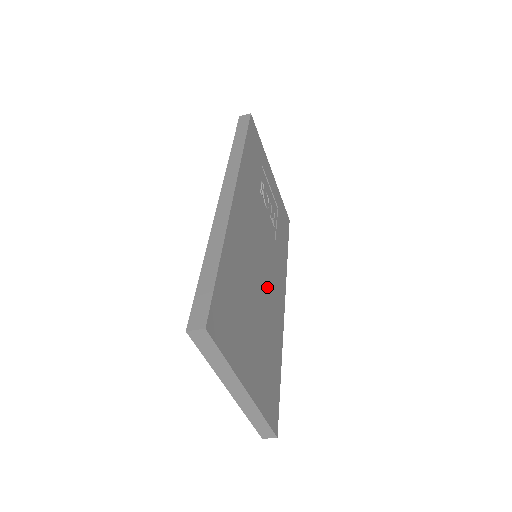
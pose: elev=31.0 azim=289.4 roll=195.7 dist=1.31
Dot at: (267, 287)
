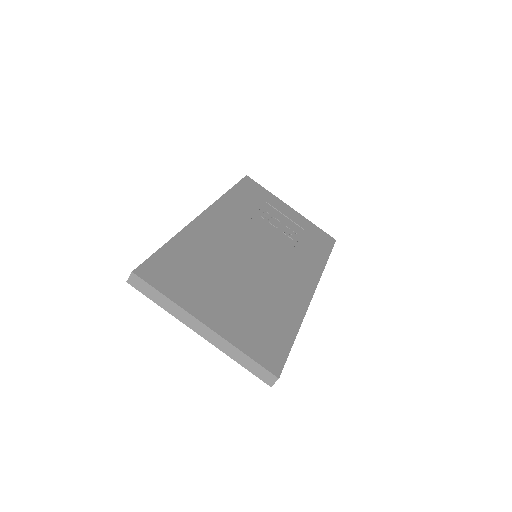
Dot at: (267, 273)
